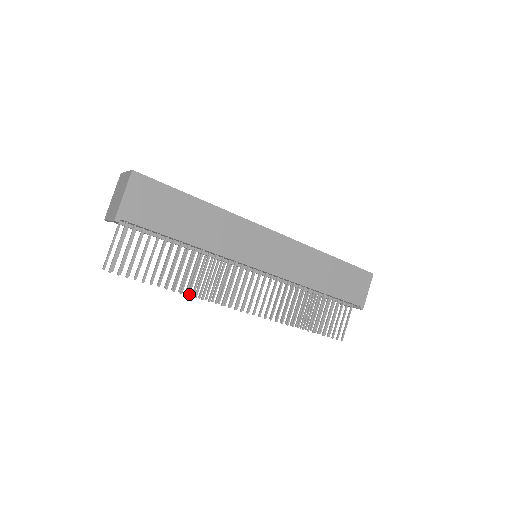
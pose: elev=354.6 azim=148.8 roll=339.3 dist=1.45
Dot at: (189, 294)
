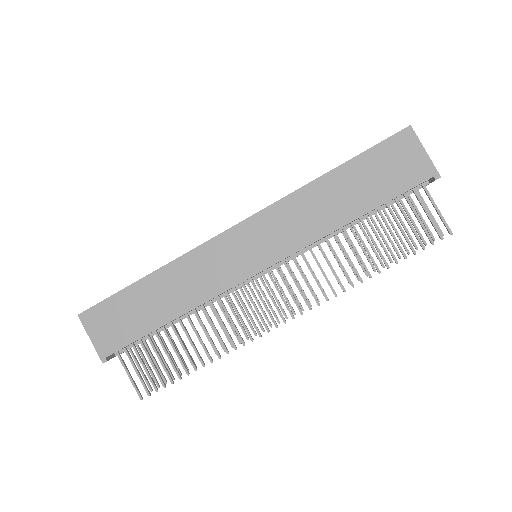
Dot at: (219, 356)
